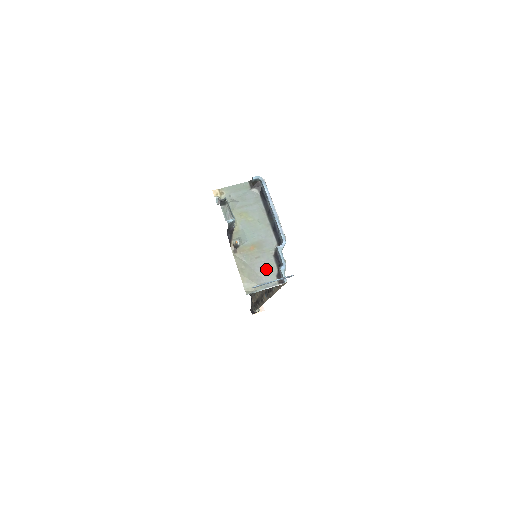
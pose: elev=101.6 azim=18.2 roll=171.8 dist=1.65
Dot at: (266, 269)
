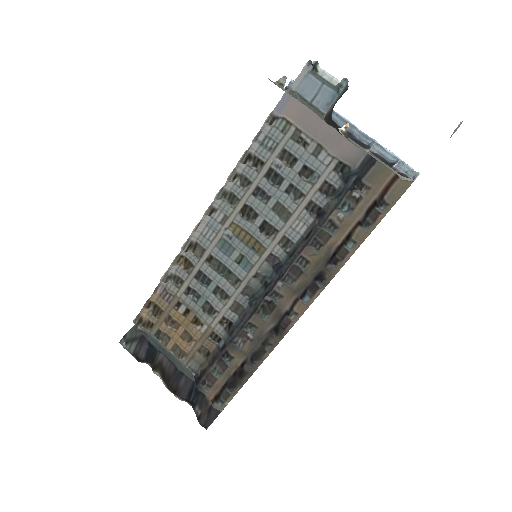
Dot at: occluded
